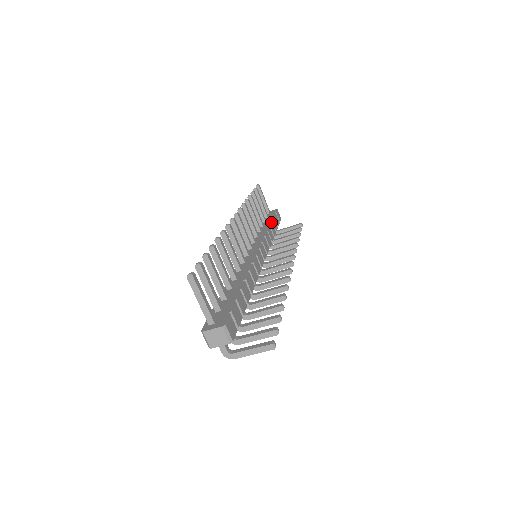
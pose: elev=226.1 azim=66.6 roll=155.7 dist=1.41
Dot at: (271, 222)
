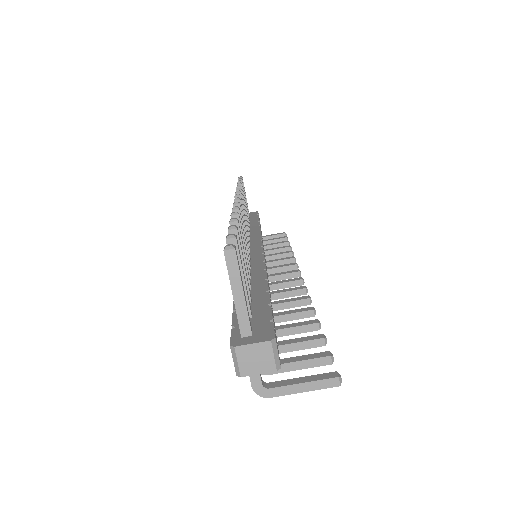
Dot at: (259, 222)
